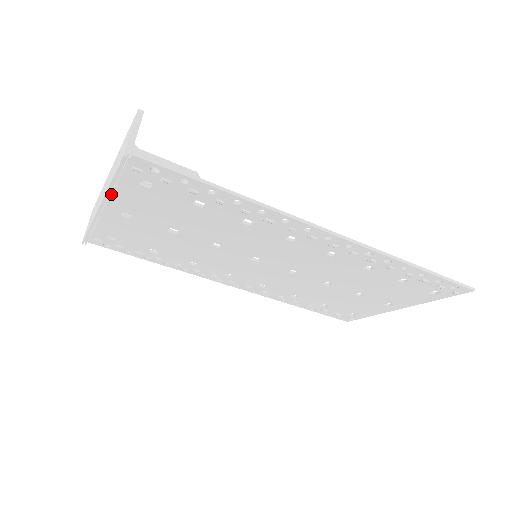
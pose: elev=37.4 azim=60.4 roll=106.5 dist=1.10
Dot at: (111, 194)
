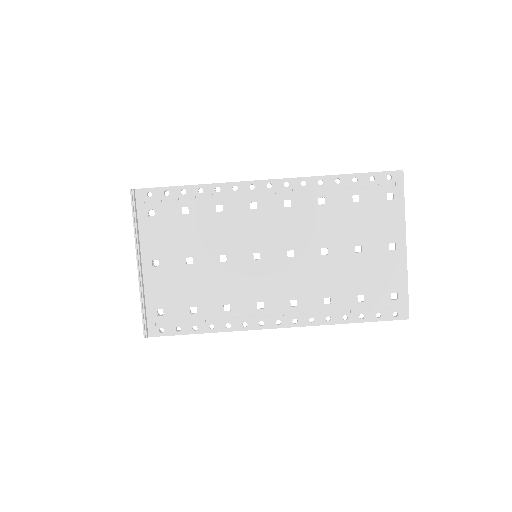
Dot at: (137, 237)
